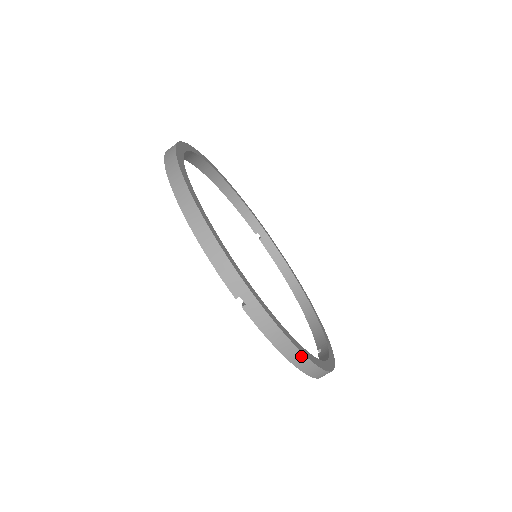
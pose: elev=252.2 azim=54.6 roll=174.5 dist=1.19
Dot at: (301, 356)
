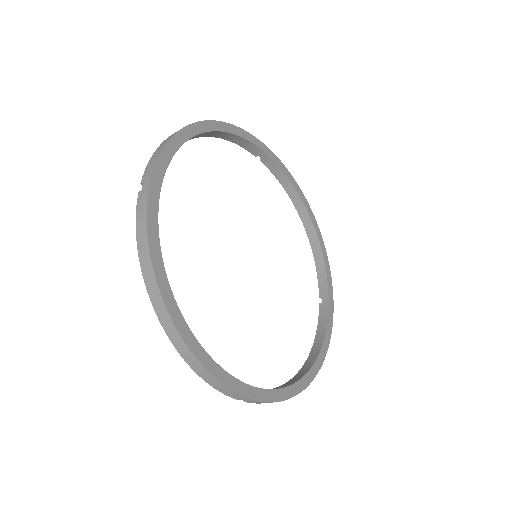
Dot at: (298, 393)
